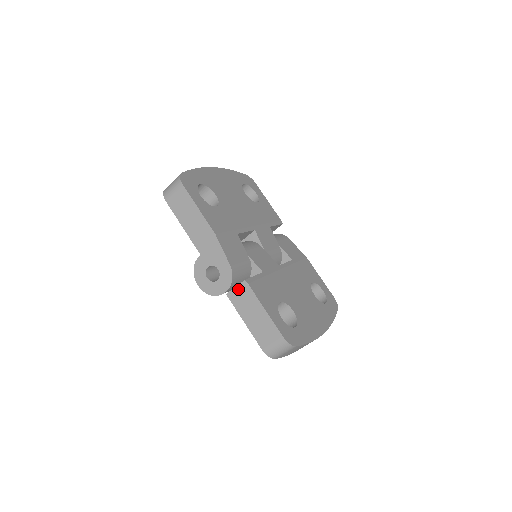
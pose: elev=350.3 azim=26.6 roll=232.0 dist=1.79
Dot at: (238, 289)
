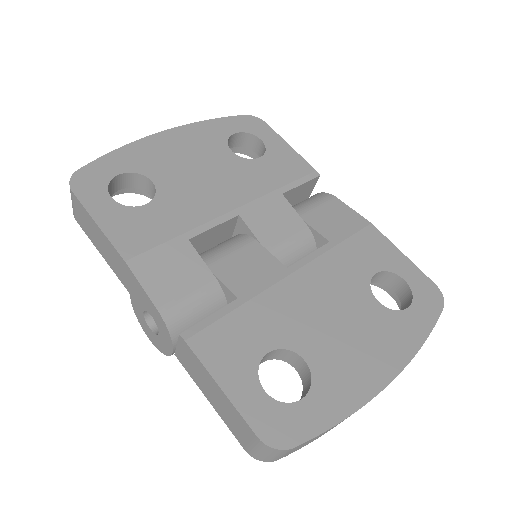
Dot at: (180, 348)
